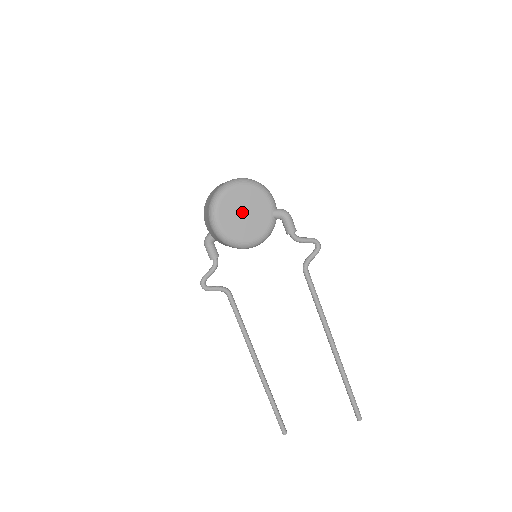
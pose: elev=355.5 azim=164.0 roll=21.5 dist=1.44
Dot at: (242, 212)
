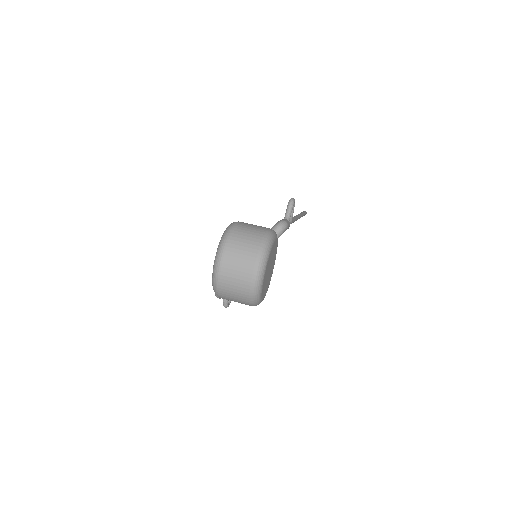
Dot at: (269, 273)
